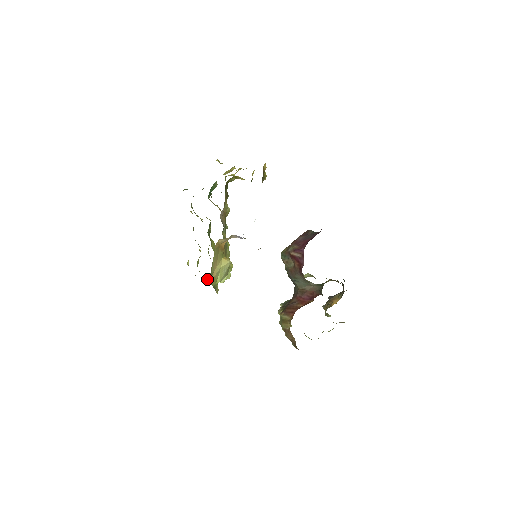
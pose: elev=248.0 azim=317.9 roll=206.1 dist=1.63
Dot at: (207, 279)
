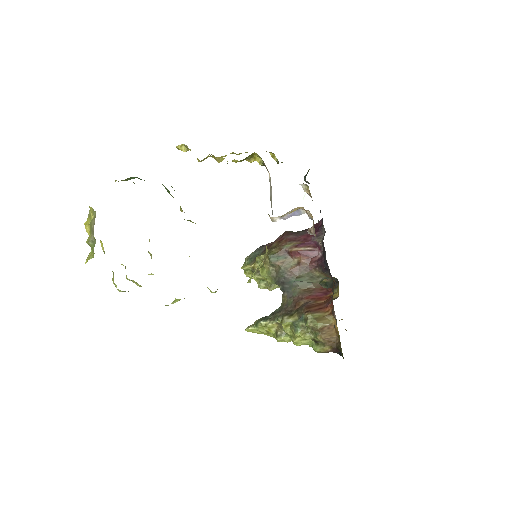
Dot at: (171, 303)
